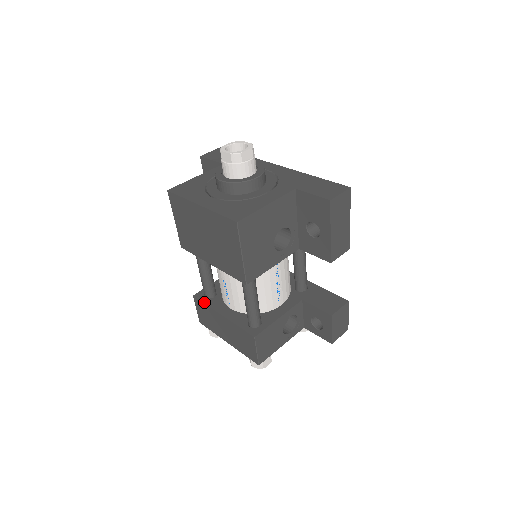
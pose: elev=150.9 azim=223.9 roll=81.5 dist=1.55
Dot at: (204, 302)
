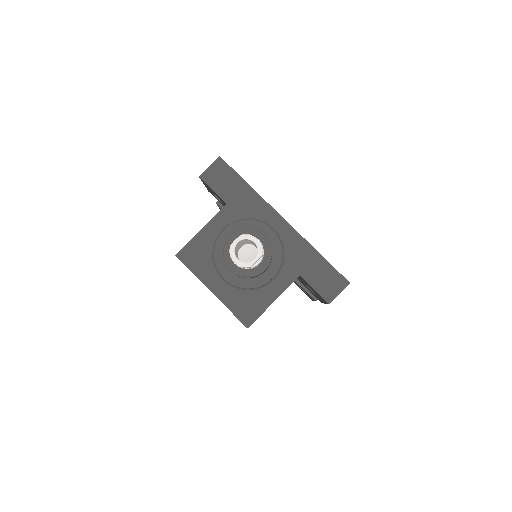
Dot at: occluded
